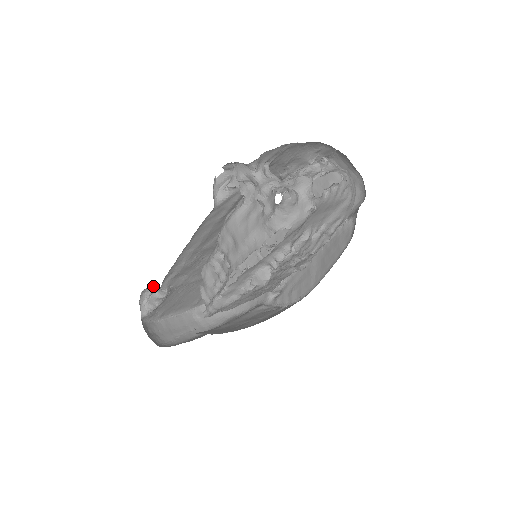
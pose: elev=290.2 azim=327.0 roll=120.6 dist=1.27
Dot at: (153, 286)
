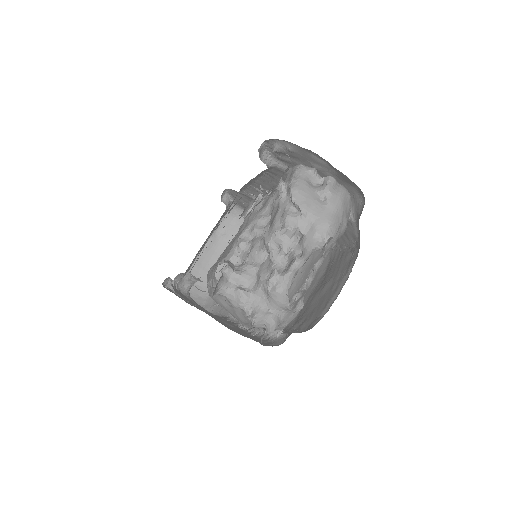
Dot at: occluded
